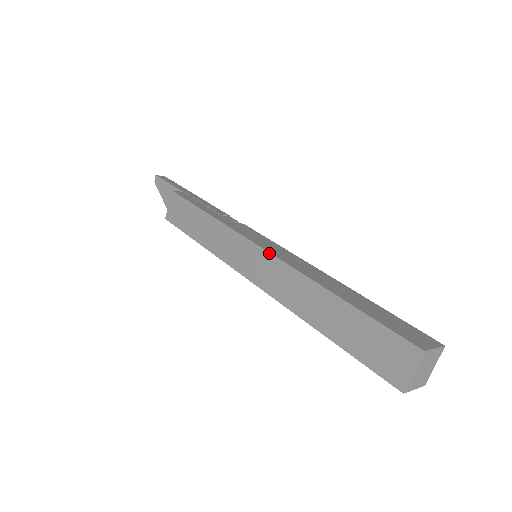
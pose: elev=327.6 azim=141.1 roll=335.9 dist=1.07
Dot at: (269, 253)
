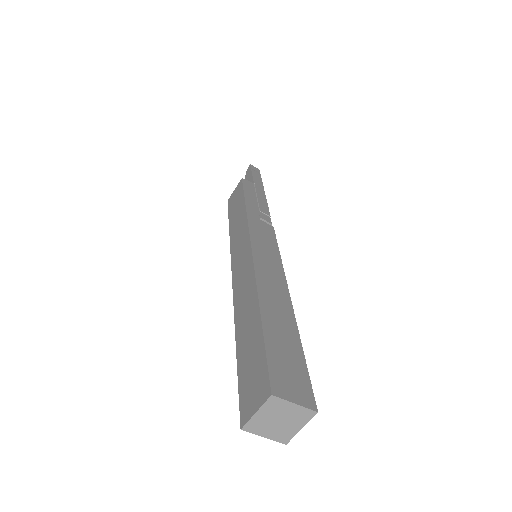
Dot at: (251, 252)
